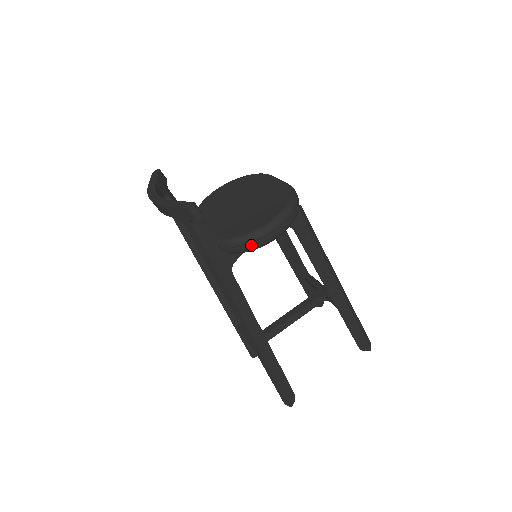
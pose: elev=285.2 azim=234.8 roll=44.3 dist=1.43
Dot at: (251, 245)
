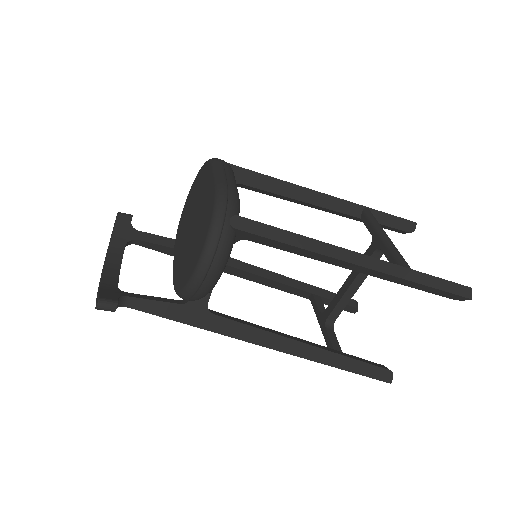
Dot at: (197, 296)
